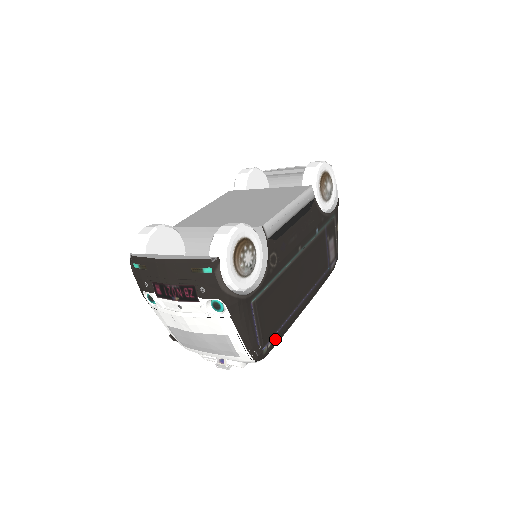
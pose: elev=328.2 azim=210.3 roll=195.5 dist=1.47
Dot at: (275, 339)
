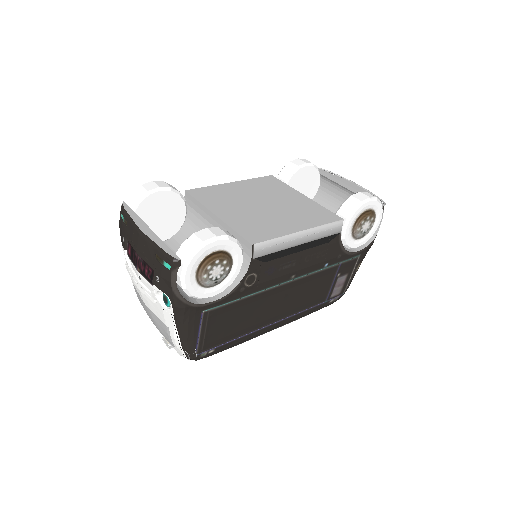
Dot at: (222, 348)
